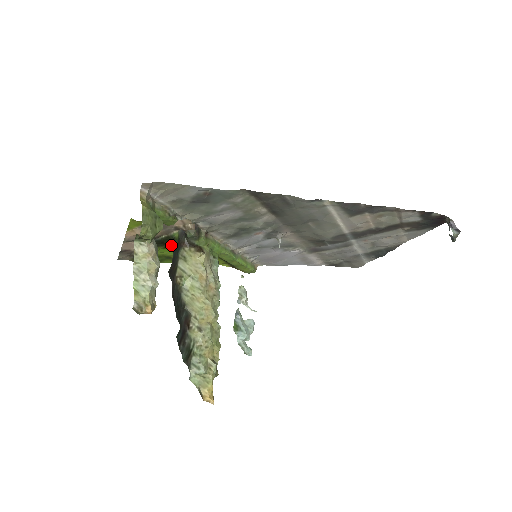
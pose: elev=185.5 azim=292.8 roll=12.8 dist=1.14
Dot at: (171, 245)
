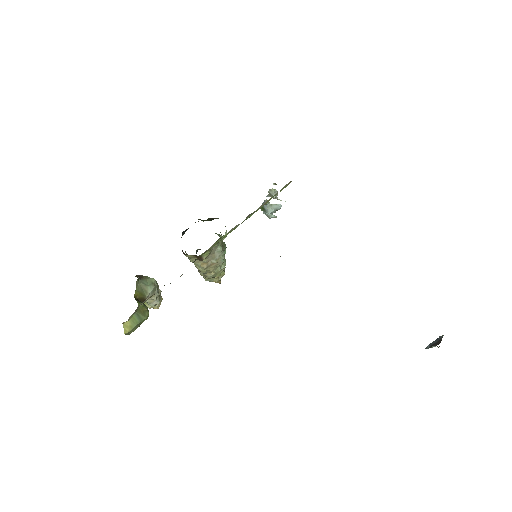
Dot at: occluded
